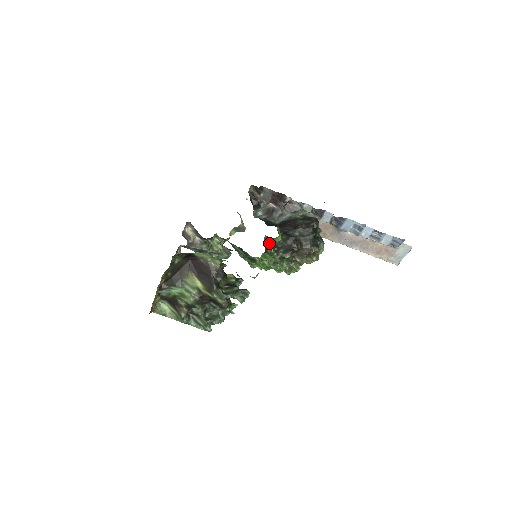
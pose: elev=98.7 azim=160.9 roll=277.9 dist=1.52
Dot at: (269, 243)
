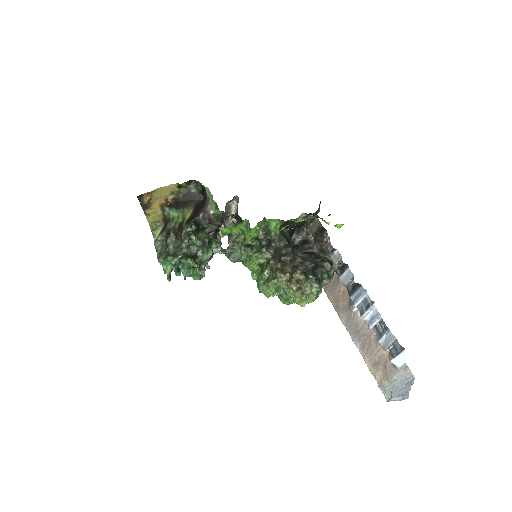
Dot at: (267, 236)
